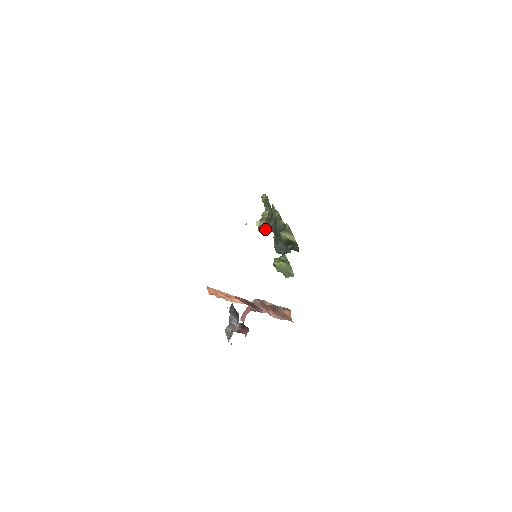
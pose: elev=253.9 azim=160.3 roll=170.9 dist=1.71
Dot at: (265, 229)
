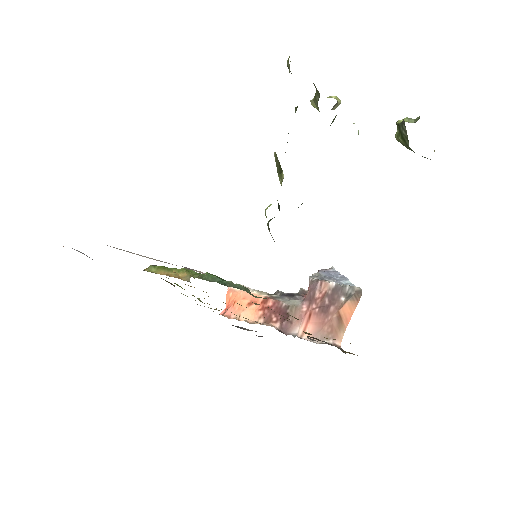
Dot at: (335, 105)
